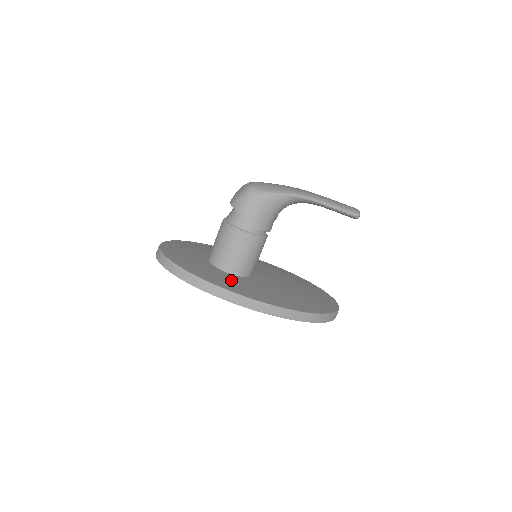
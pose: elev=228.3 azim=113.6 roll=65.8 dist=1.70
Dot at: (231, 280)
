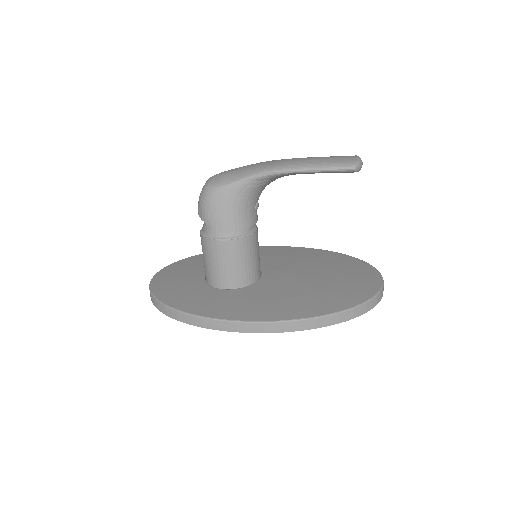
Dot at: (220, 299)
